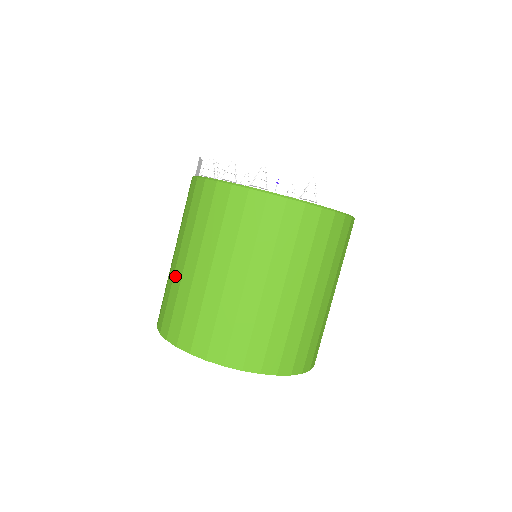
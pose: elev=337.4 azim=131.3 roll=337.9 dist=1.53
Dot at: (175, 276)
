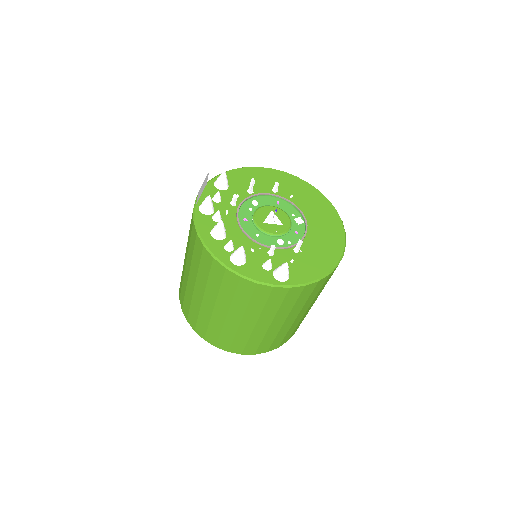
Dot at: (184, 276)
